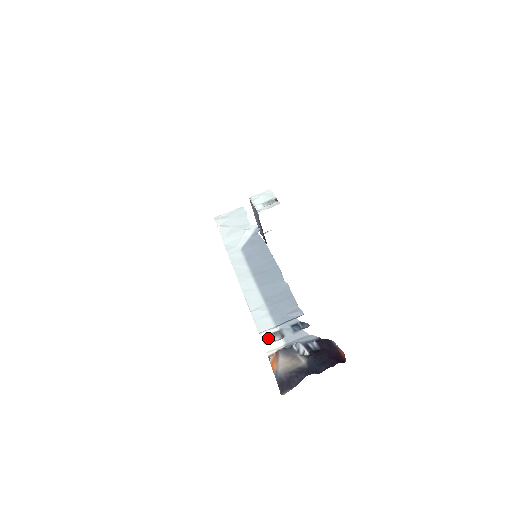
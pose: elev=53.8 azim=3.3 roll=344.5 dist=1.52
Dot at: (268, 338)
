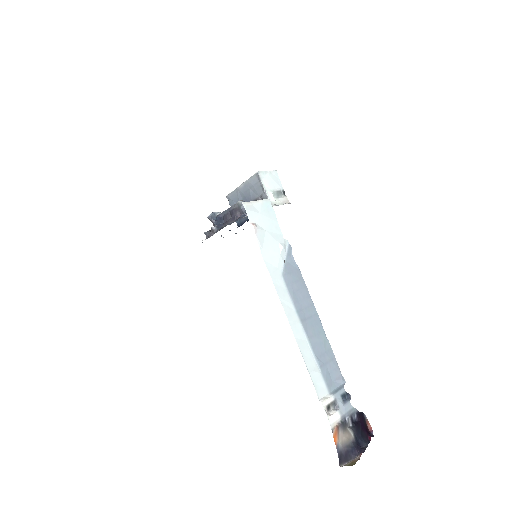
Dot at: (328, 408)
